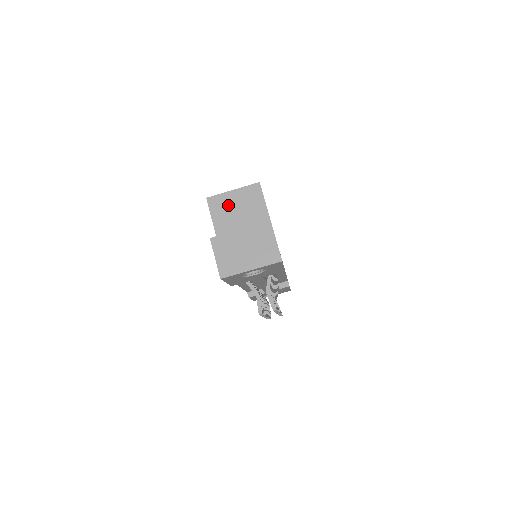
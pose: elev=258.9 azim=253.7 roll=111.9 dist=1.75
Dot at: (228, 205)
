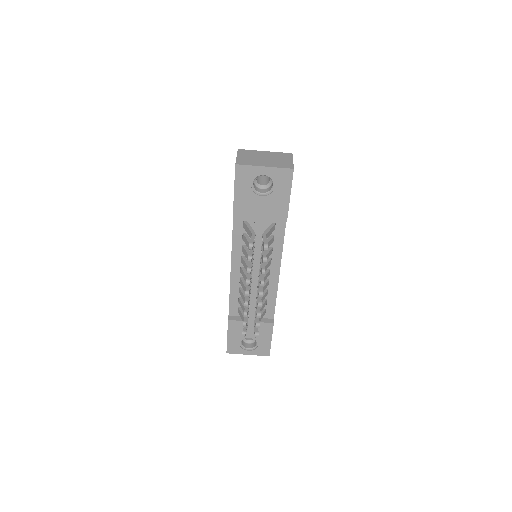
Dot at: occluded
